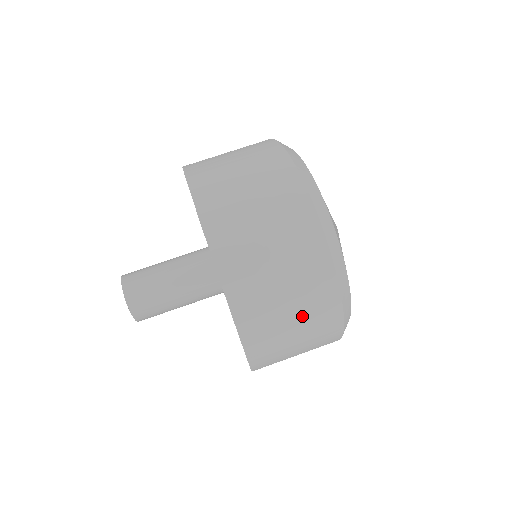
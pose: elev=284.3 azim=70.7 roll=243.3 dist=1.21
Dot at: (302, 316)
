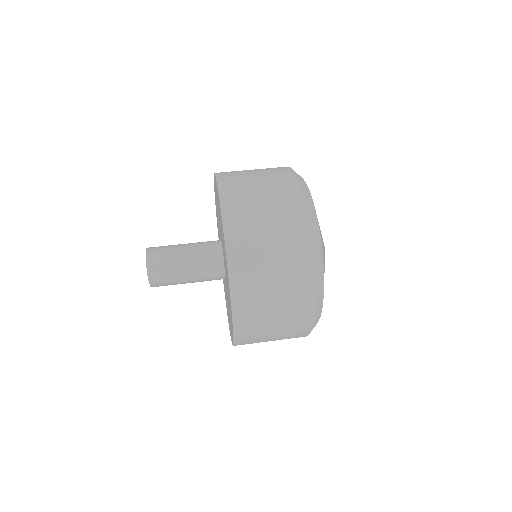
Dot at: (283, 300)
